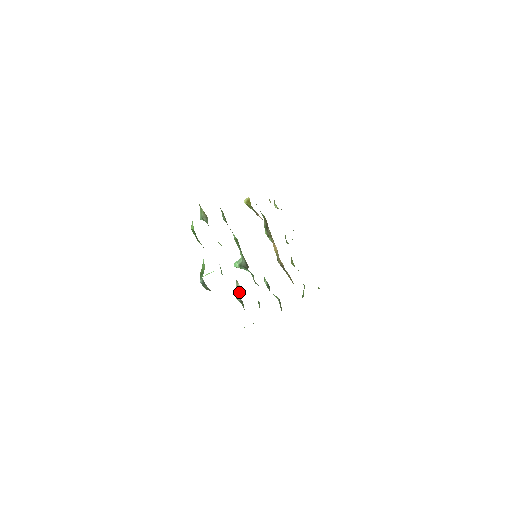
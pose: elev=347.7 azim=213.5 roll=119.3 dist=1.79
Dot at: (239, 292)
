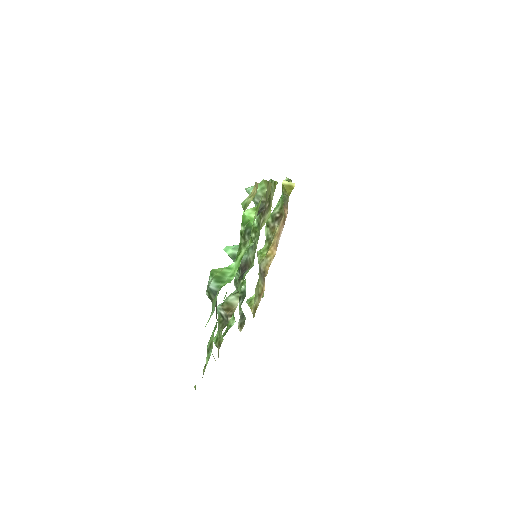
Dot at: (232, 310)
